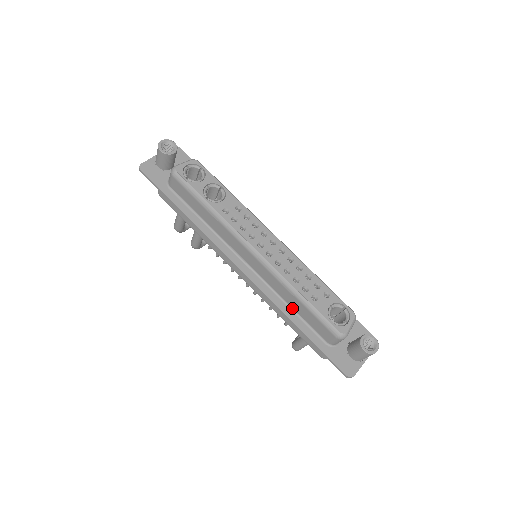
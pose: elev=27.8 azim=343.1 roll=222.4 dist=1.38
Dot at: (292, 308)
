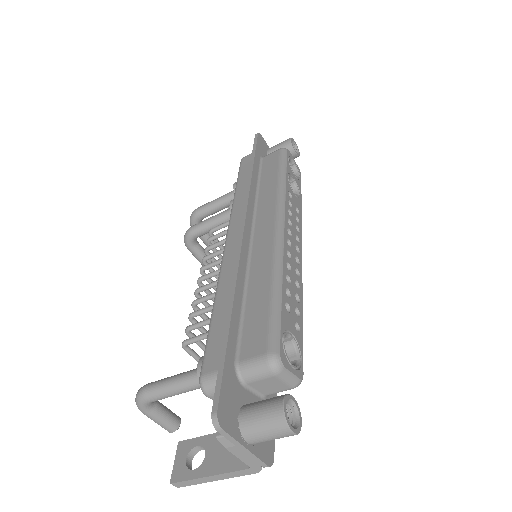
Dot at: (246, 298)
